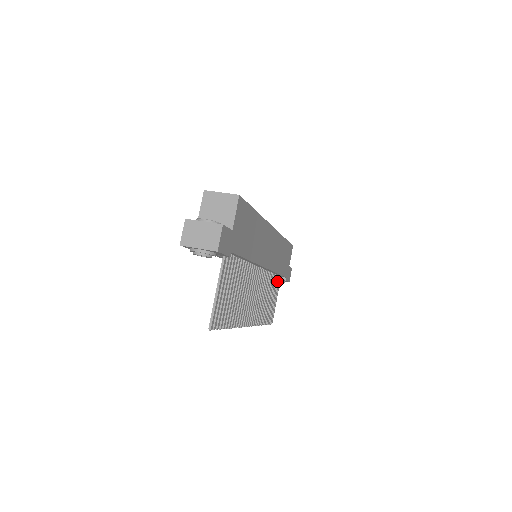
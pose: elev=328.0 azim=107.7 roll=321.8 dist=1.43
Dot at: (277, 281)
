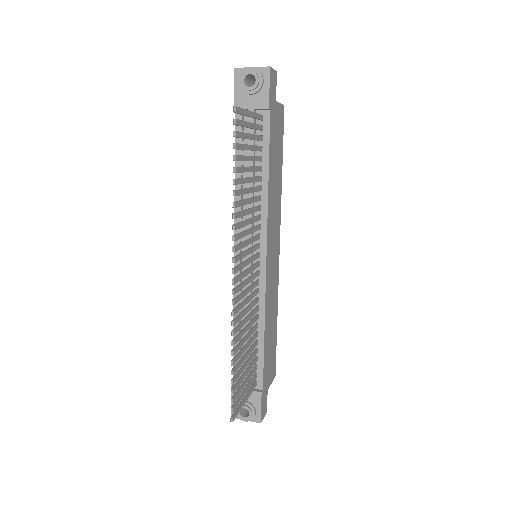
Dot at: (254, 371)
